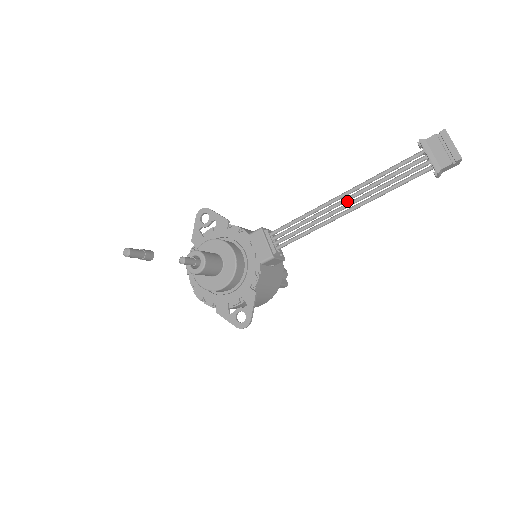
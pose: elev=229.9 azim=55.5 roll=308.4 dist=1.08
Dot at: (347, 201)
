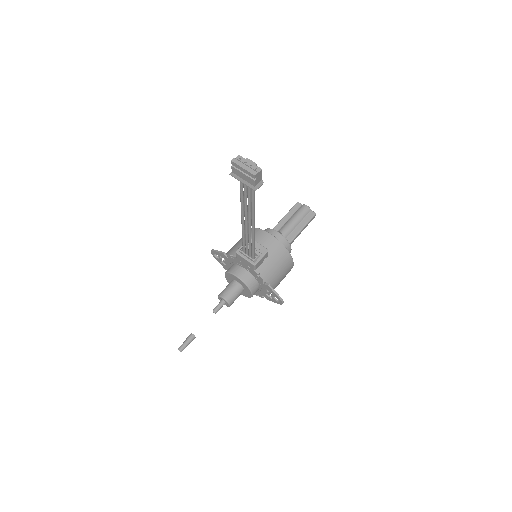
Dot at: (247, 219)
